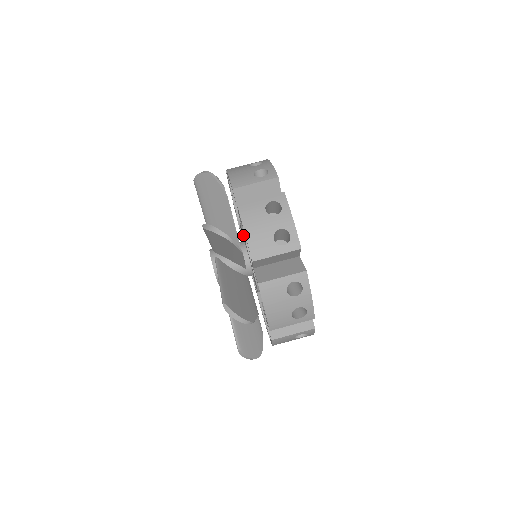
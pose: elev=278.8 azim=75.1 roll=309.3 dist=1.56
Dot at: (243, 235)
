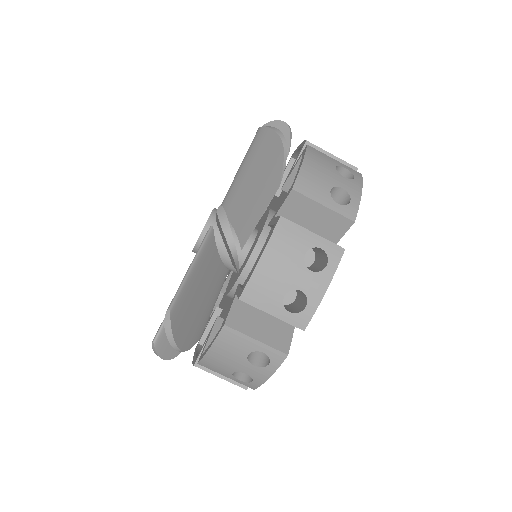
Dot at: (260, 233)
